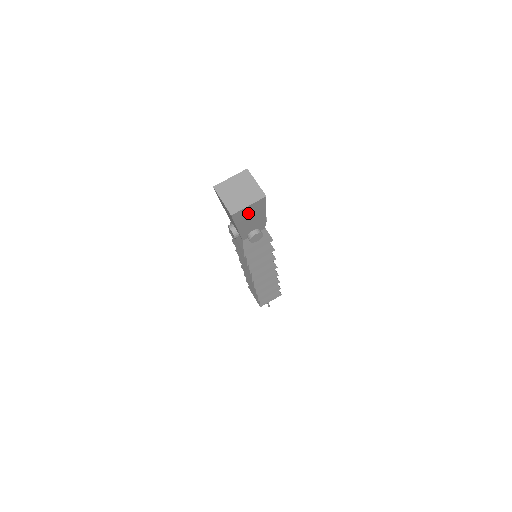
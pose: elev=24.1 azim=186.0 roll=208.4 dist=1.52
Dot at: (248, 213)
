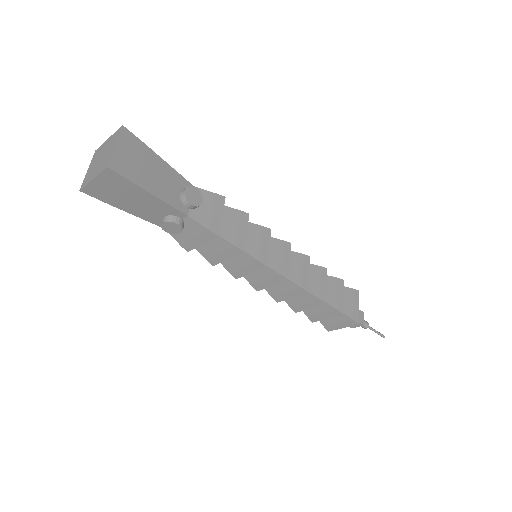
Dot at: (132, 161)
